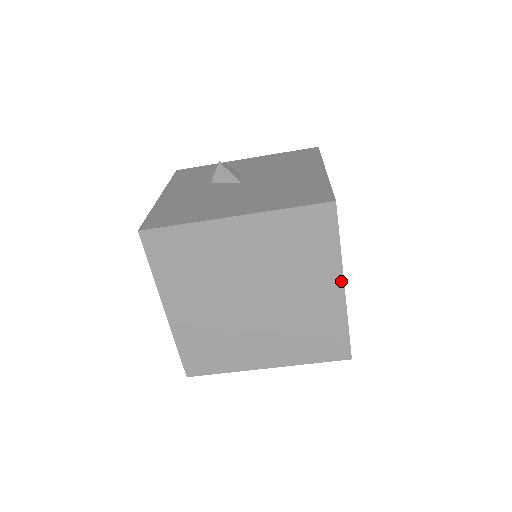
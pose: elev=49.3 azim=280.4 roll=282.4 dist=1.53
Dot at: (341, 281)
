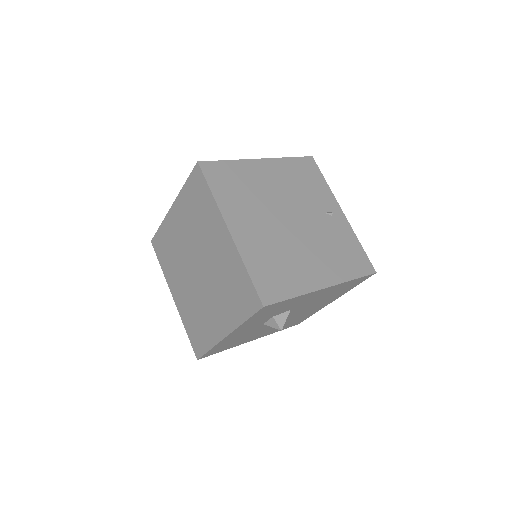
Dot at: (225, 225)
